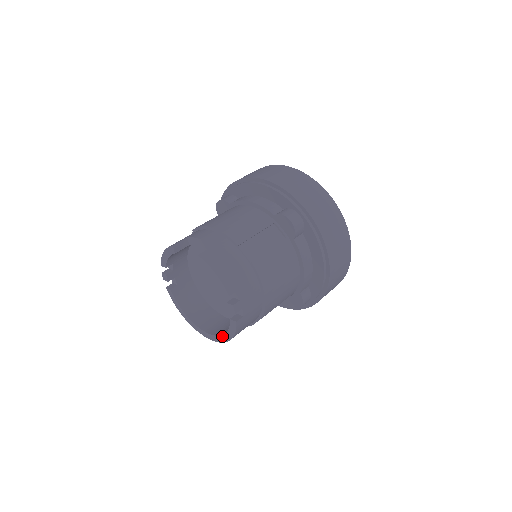
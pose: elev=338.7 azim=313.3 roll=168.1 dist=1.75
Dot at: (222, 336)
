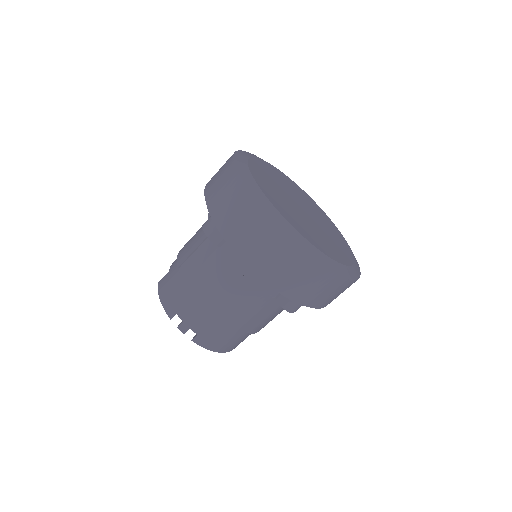
Dot at: occluded
